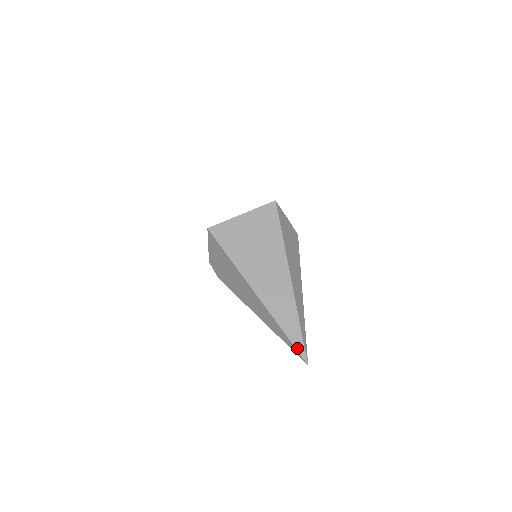
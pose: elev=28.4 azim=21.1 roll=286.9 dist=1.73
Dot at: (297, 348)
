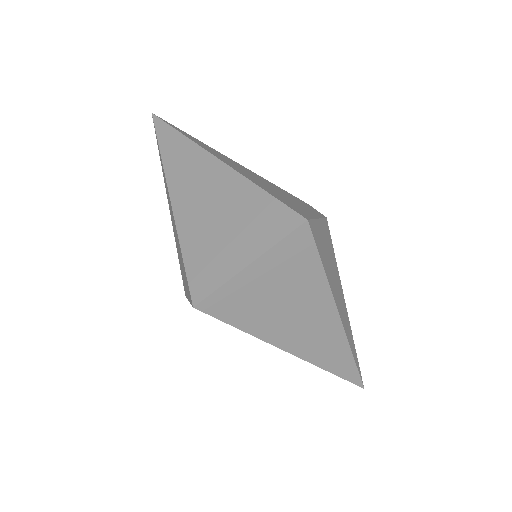
Dot at: (351, 381)
